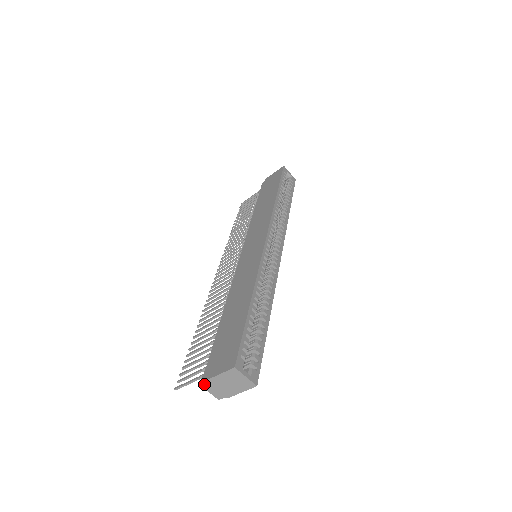
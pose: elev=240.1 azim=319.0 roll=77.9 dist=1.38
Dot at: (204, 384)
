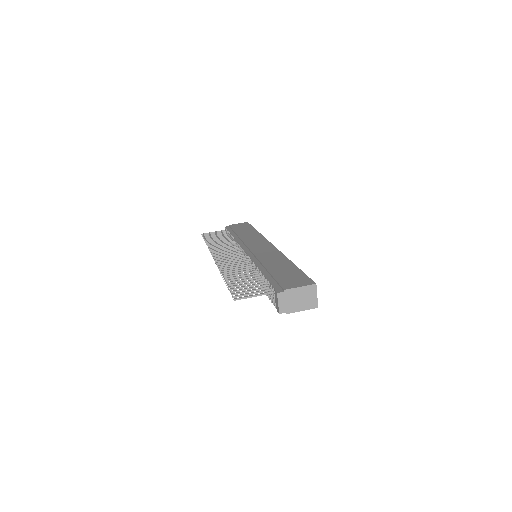
Dot at: (281, 293)
